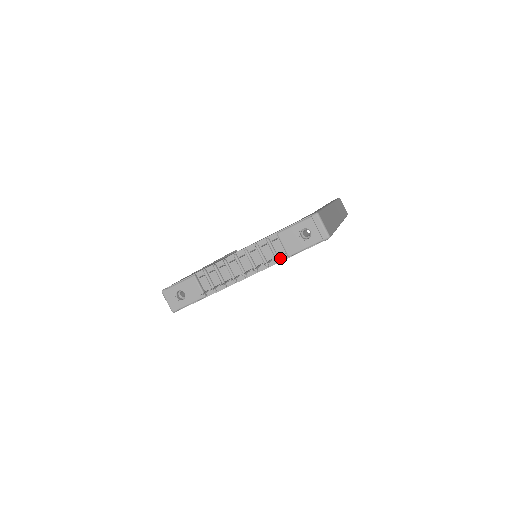
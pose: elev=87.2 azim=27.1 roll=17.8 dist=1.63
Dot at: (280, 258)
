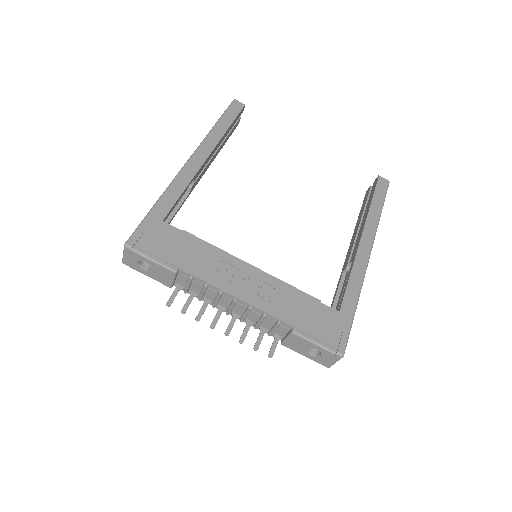
Dot at: (273, 334)
